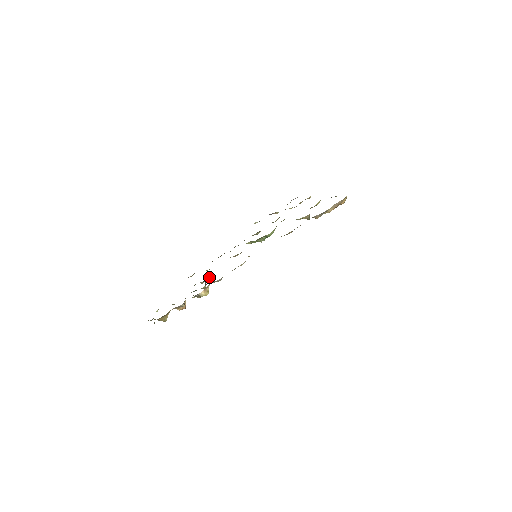
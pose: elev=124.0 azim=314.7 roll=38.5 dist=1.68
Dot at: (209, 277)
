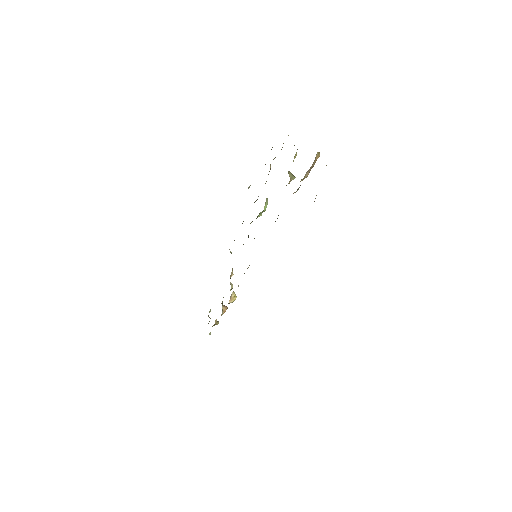
Dot at: (232, 273)
